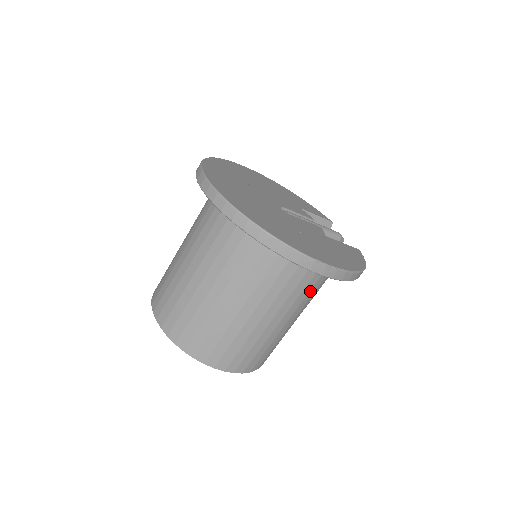
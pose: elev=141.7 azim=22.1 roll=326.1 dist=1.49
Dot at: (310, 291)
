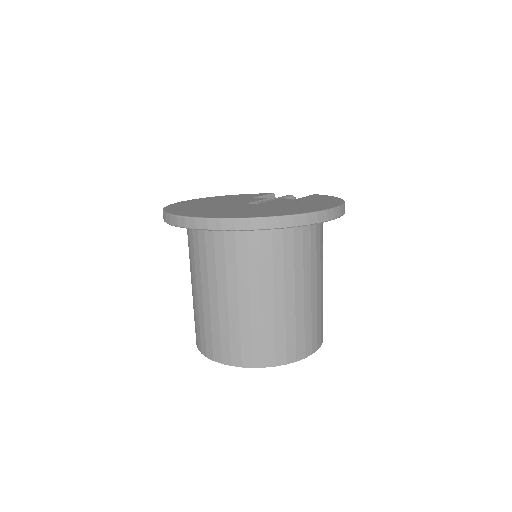
Dot at: (322, 244)
